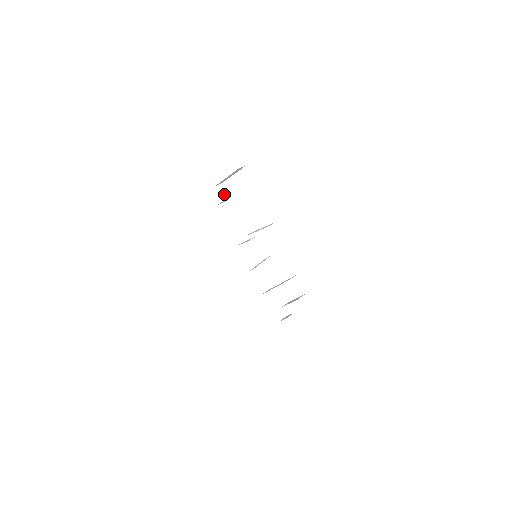
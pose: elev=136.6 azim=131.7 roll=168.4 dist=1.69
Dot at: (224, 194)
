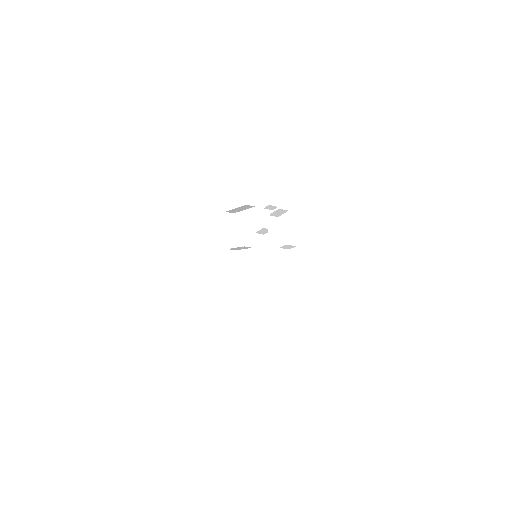
Dot at: occluded
